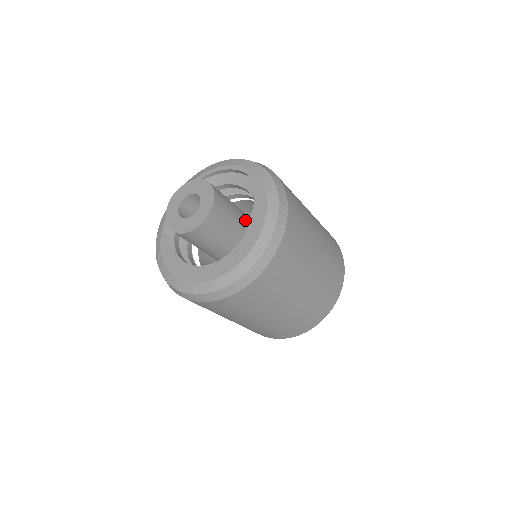
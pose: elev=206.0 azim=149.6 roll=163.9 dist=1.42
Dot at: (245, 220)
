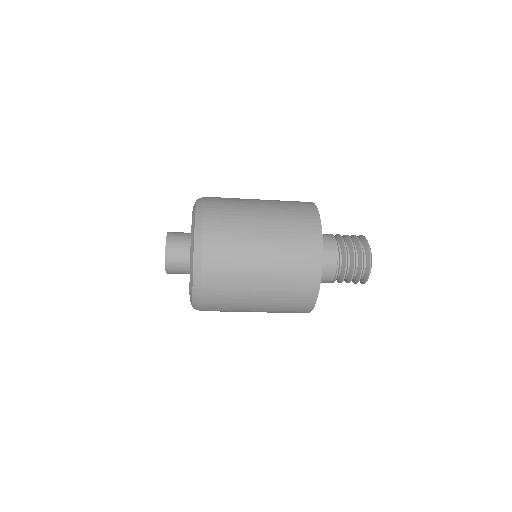
Dot at: occluded
